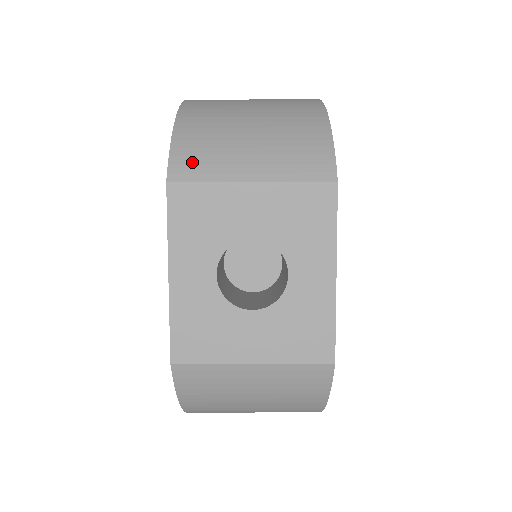
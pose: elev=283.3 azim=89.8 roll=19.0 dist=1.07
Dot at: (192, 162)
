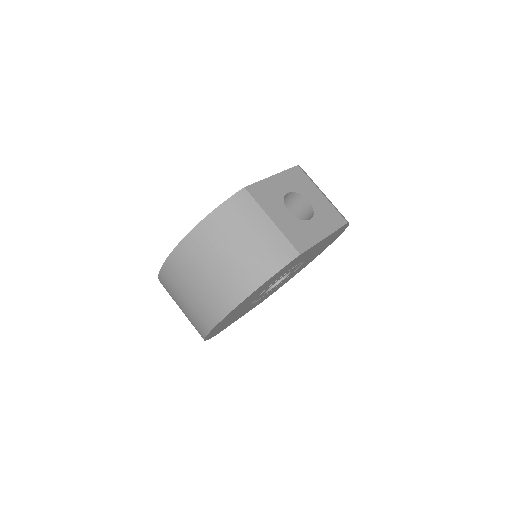
Dot at: occluded
